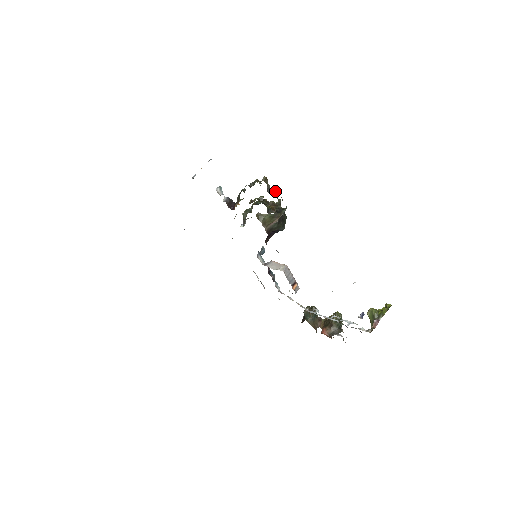
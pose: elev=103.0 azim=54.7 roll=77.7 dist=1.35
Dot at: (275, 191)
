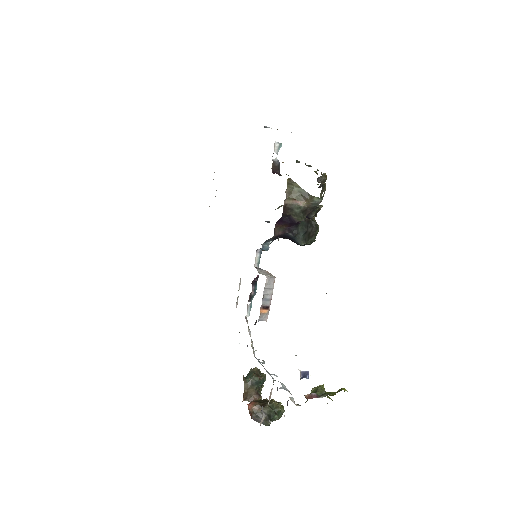
Dot at: (324, 185)
